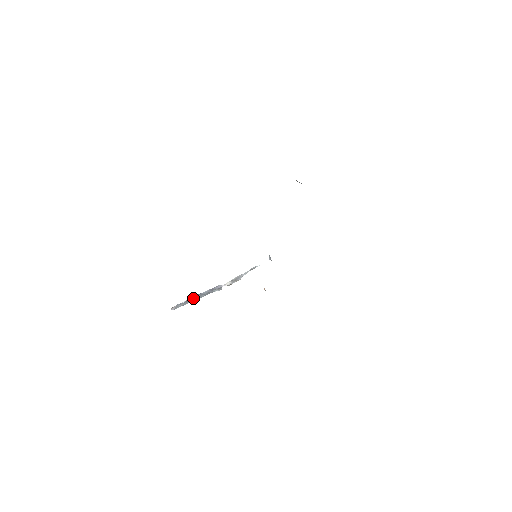
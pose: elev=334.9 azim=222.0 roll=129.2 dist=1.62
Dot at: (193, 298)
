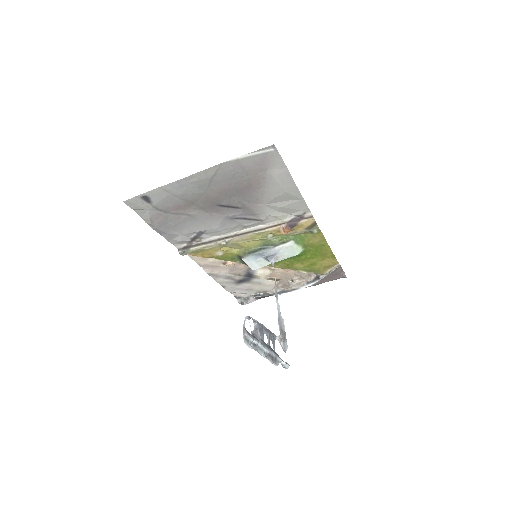
Dot at: (253, 320)
